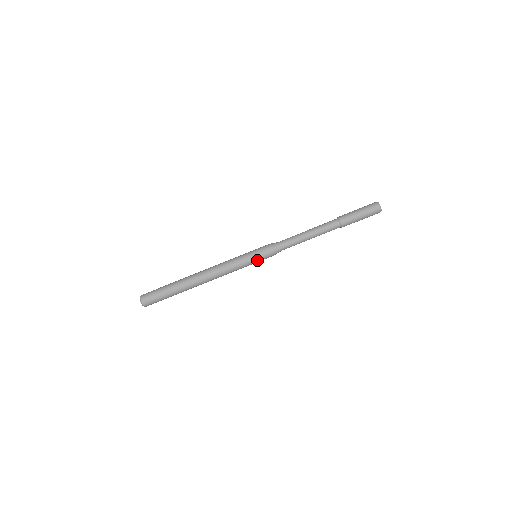
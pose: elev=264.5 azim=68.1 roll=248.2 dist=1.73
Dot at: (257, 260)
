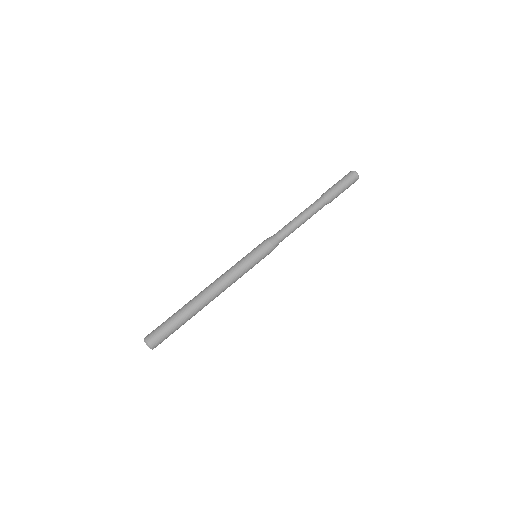
Dot at: (259, 258)
